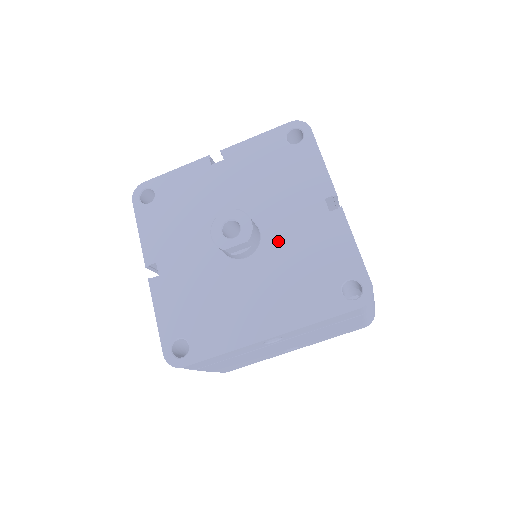
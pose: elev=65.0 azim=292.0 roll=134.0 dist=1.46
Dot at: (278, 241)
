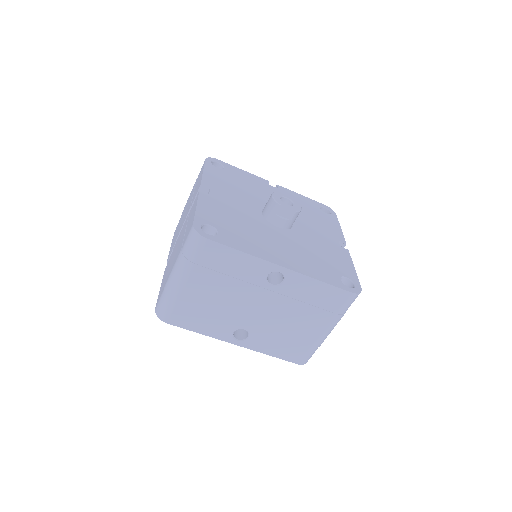
Dot at: (304, 235)
